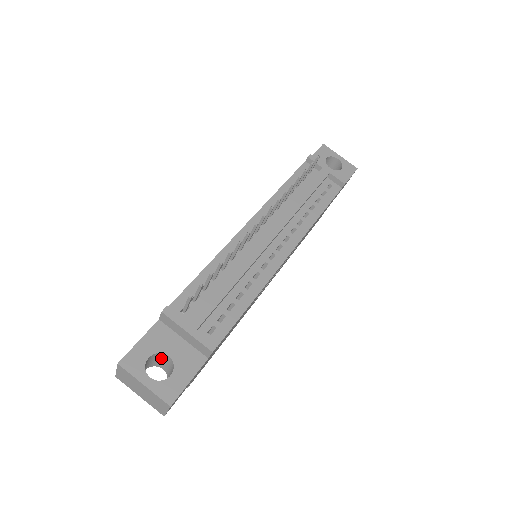
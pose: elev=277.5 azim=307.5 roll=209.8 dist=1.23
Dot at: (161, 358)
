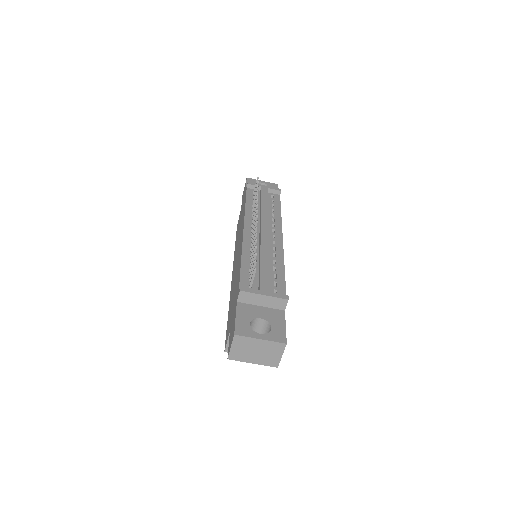
Dot at: (253, 327)
